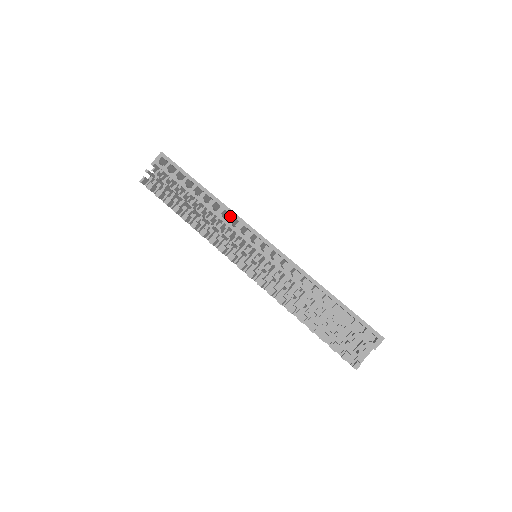
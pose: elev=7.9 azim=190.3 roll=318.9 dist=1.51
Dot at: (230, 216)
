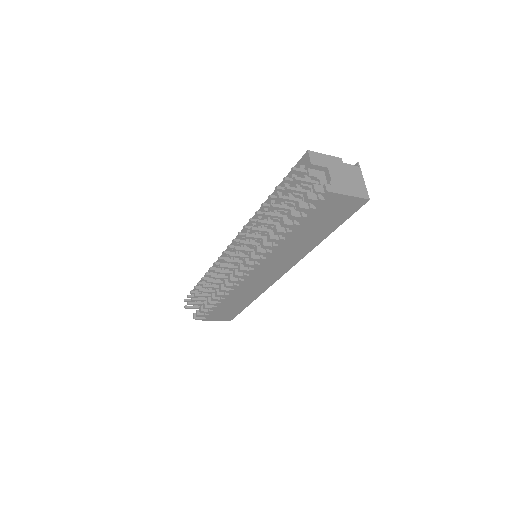
Dot at: occluded
